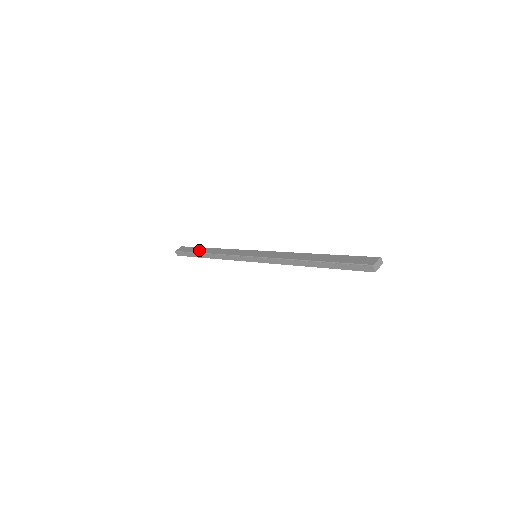
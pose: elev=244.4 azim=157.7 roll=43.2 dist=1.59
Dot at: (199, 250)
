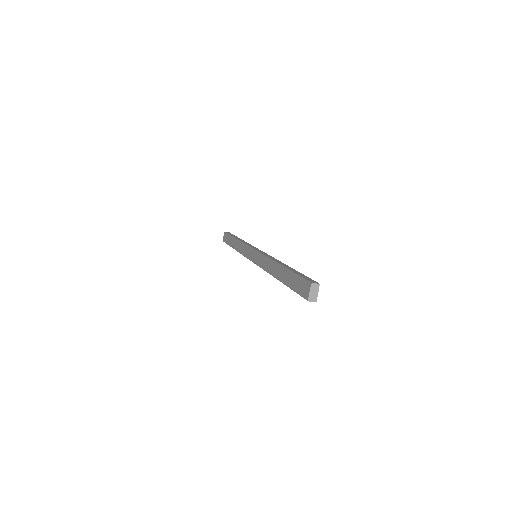
Dot at: (231, 242)
